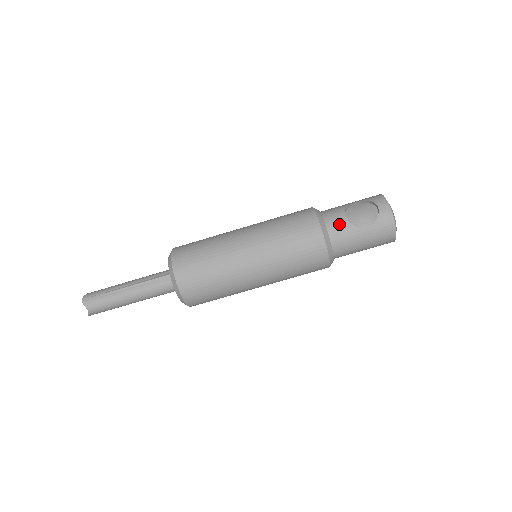
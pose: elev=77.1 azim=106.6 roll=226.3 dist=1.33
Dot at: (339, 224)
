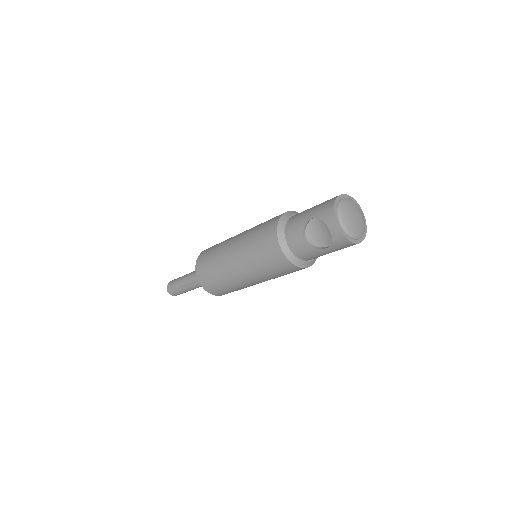
Dot at: (301, 248)
